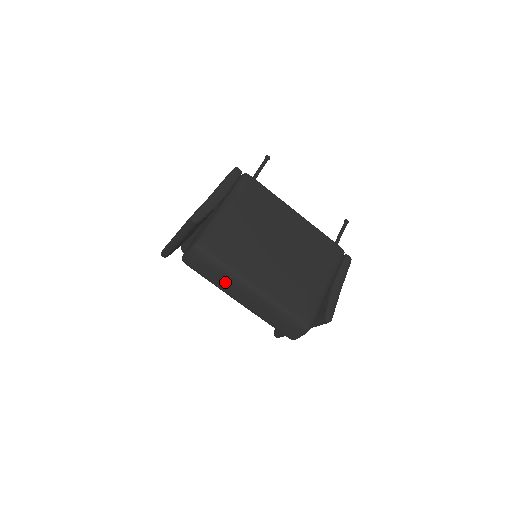
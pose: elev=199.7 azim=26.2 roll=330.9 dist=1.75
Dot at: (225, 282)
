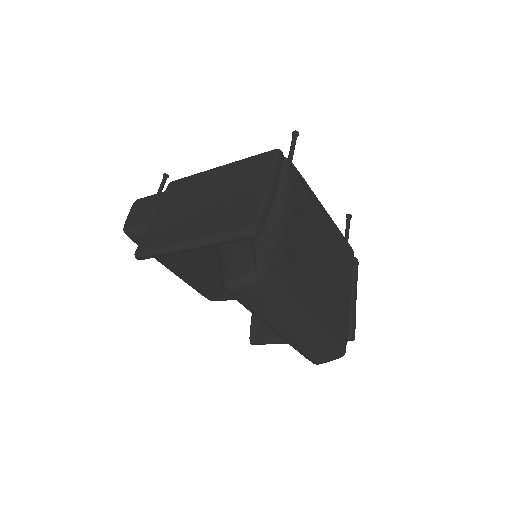
Dot at: (277, 314)
